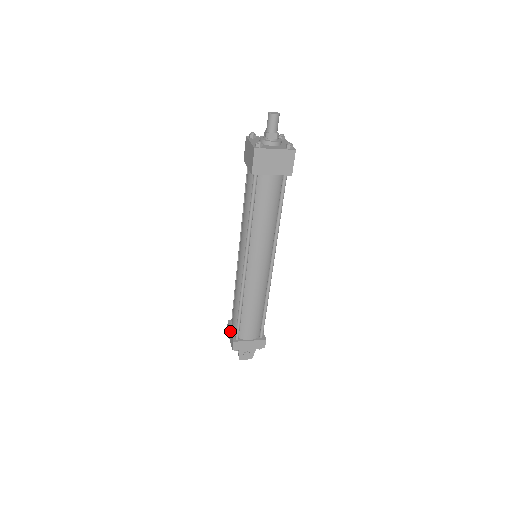
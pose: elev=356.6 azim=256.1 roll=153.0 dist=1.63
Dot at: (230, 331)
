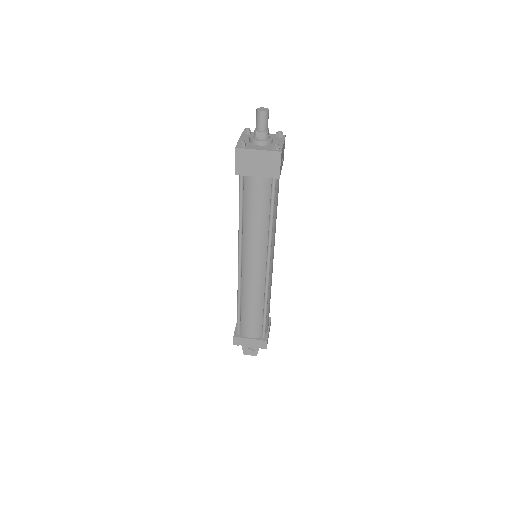
Dot at: (236, 325)
